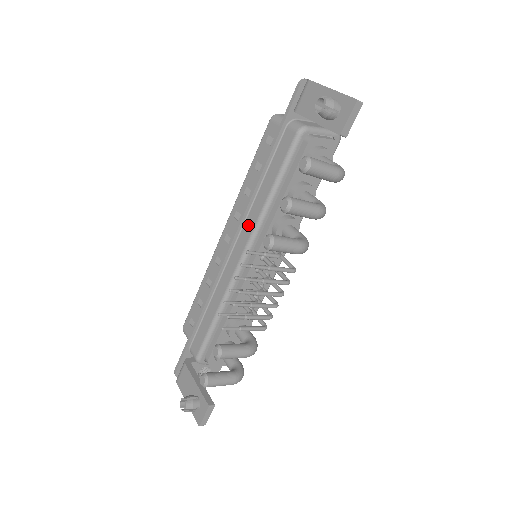
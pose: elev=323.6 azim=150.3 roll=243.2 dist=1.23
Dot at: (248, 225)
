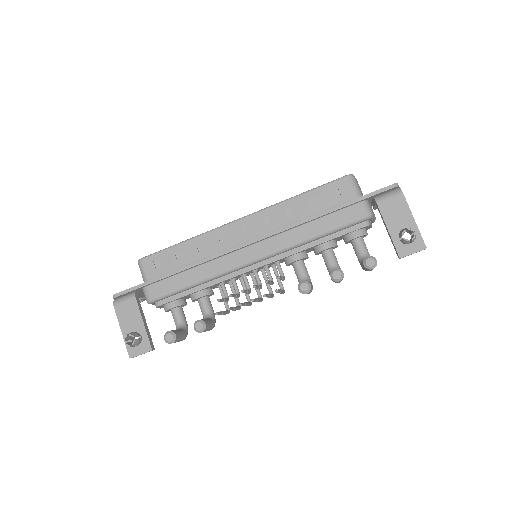
Dot at: (277, 241)
